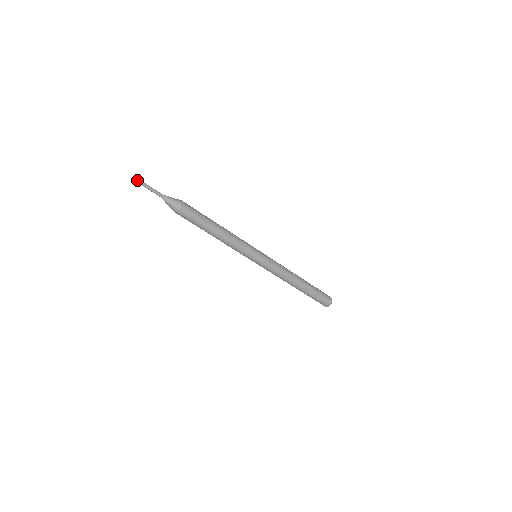
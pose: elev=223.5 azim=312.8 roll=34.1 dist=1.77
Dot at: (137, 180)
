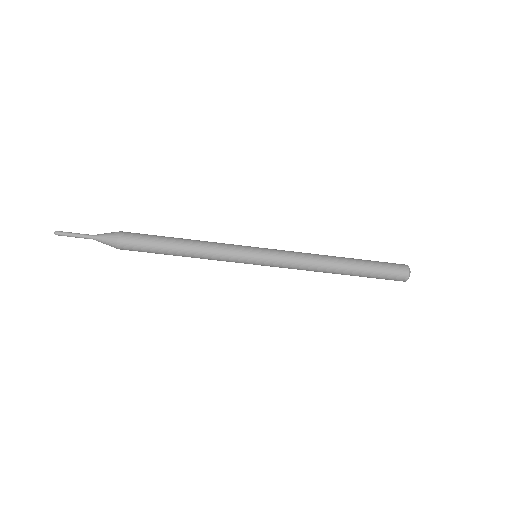
Dot at: (55, 232)
